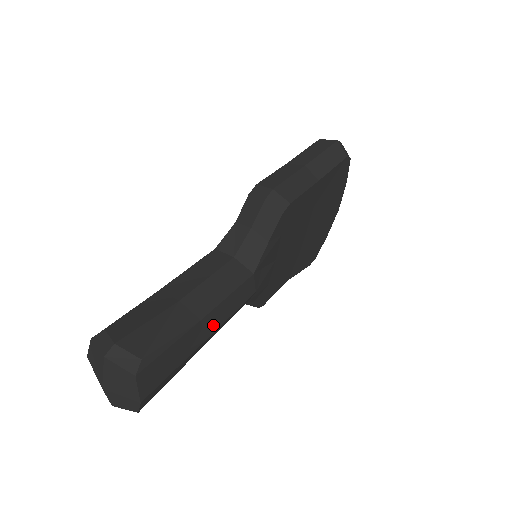
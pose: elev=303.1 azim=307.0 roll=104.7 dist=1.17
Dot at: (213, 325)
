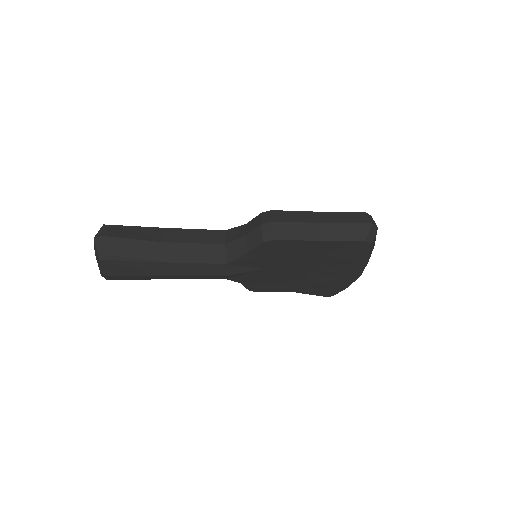
Dot at: (175, 271)
